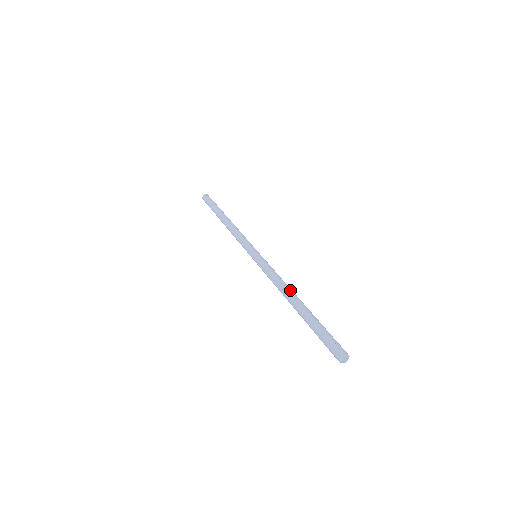
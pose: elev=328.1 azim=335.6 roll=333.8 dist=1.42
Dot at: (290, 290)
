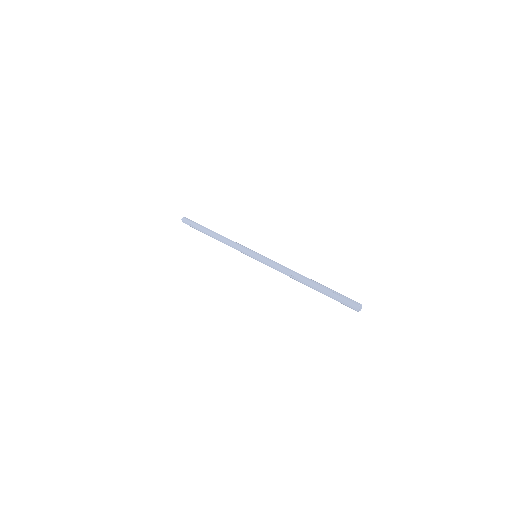
Dot at: (297, 274)
